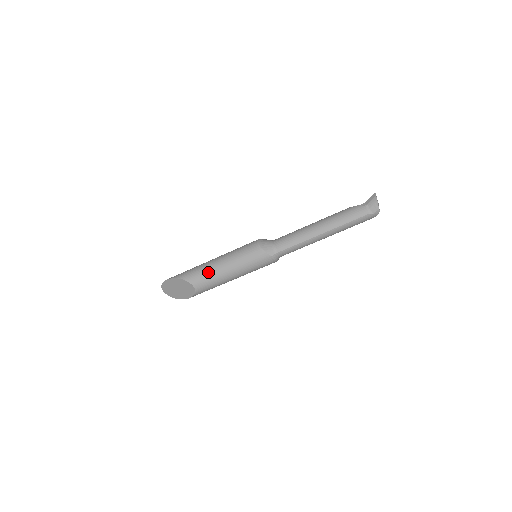
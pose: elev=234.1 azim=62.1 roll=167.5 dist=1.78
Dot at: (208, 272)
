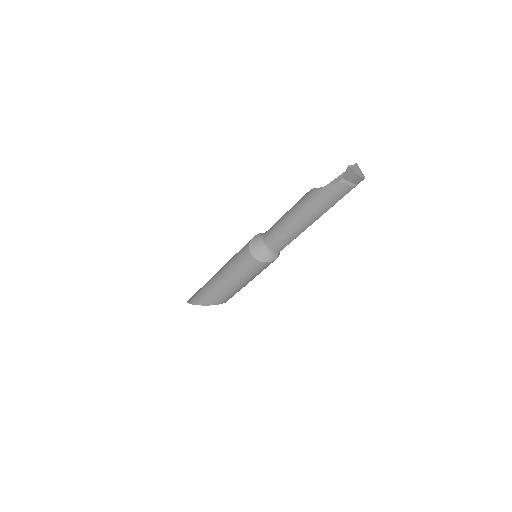
Dot at: (228, 294)
